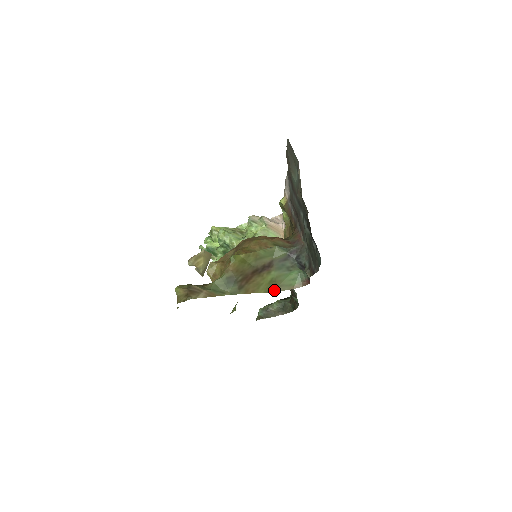
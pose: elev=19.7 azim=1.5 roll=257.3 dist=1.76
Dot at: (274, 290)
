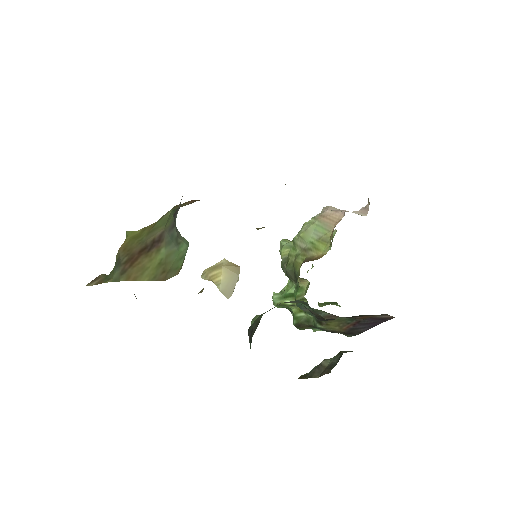
Dot at: (162, 278)
